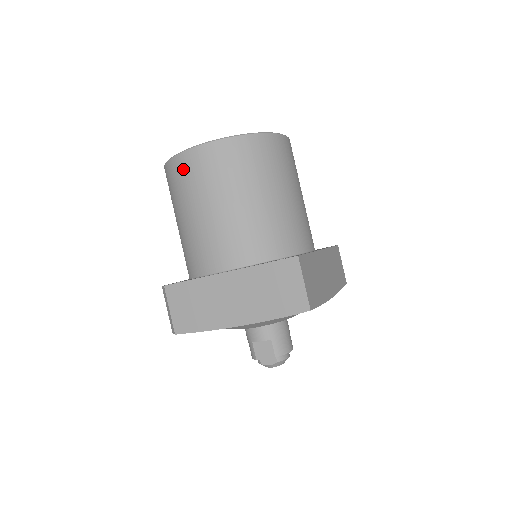
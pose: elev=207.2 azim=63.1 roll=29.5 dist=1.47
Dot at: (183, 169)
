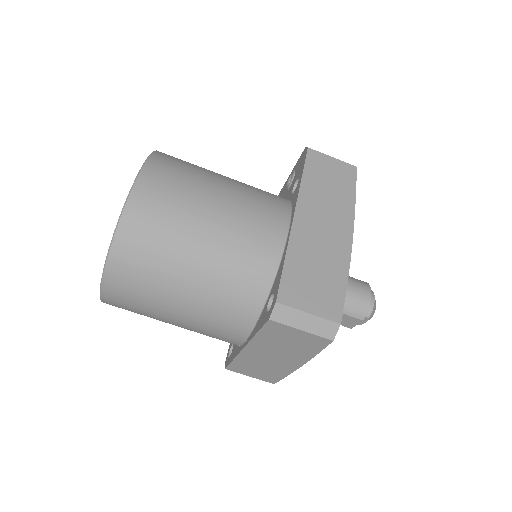
Dot at: occluded
